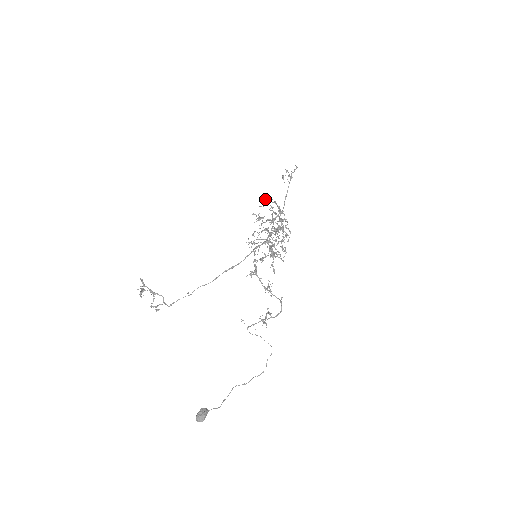
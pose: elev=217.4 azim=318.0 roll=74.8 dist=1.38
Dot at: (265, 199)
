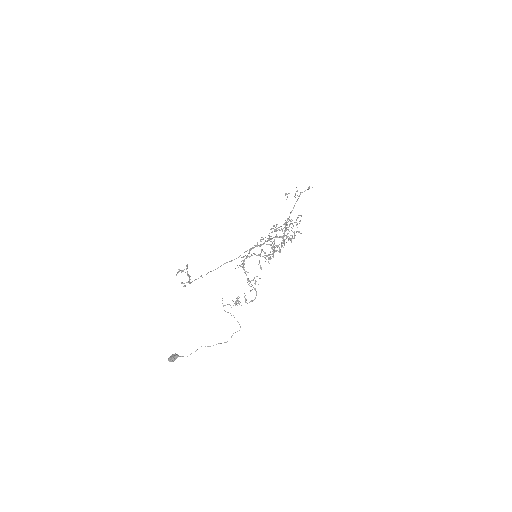
Dot at: occluded
